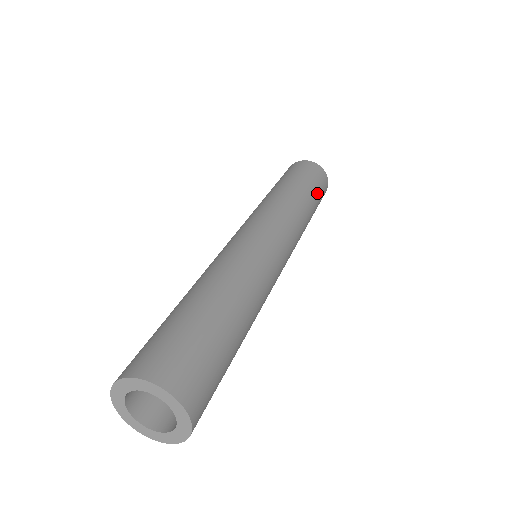
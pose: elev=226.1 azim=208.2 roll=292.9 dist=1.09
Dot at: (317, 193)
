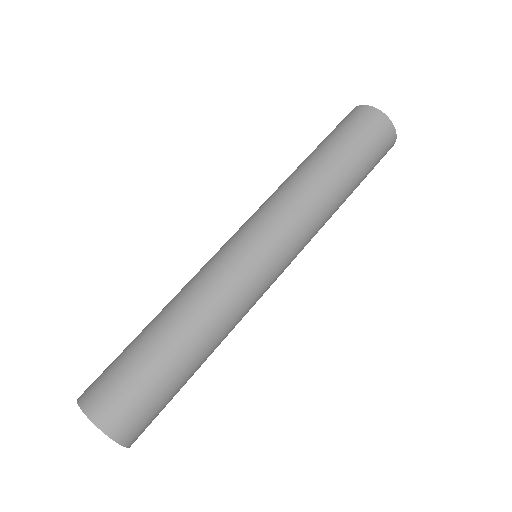
Dot at: (349, 145)
